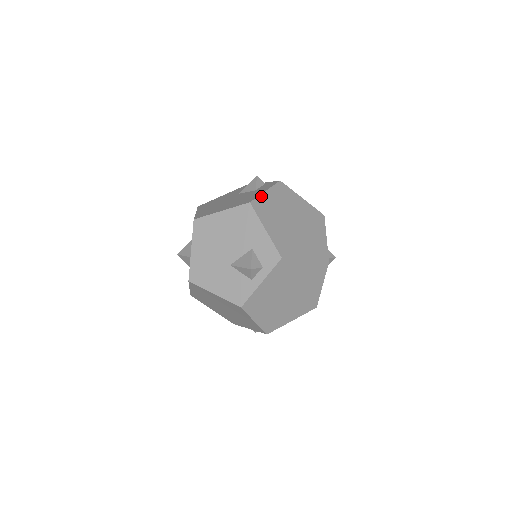
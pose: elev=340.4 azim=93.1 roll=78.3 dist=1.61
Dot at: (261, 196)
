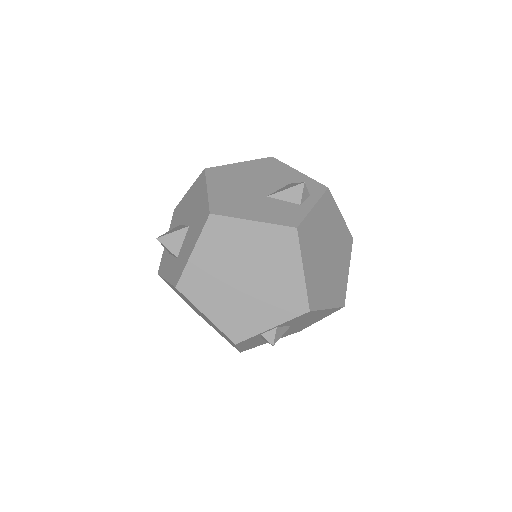
Dot at: occluded
